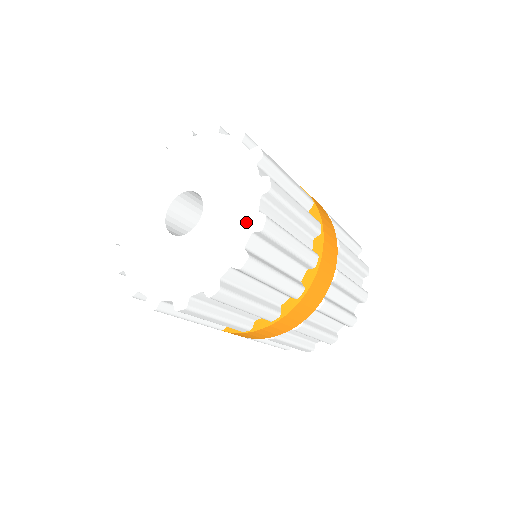
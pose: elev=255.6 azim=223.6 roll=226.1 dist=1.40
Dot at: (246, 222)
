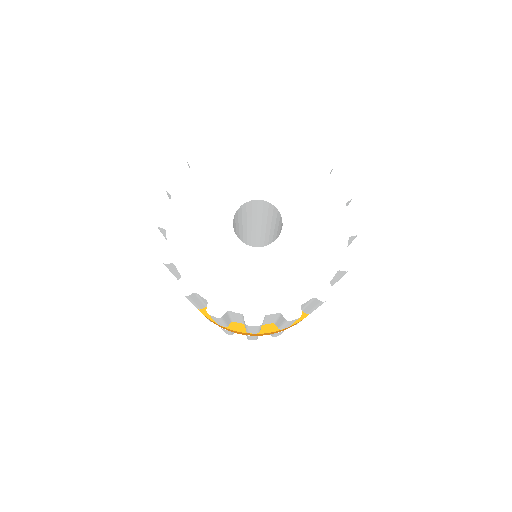
Dot at: (286, 300)
